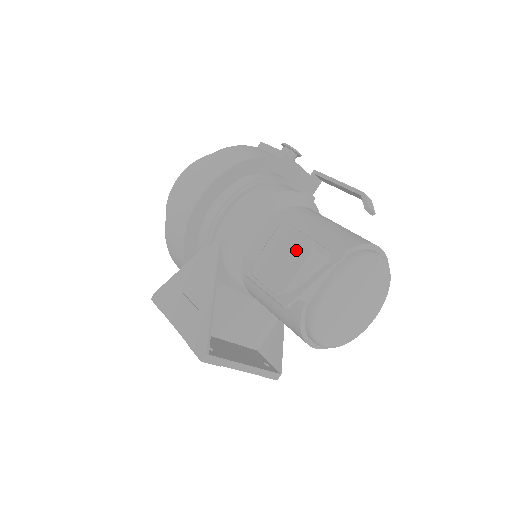
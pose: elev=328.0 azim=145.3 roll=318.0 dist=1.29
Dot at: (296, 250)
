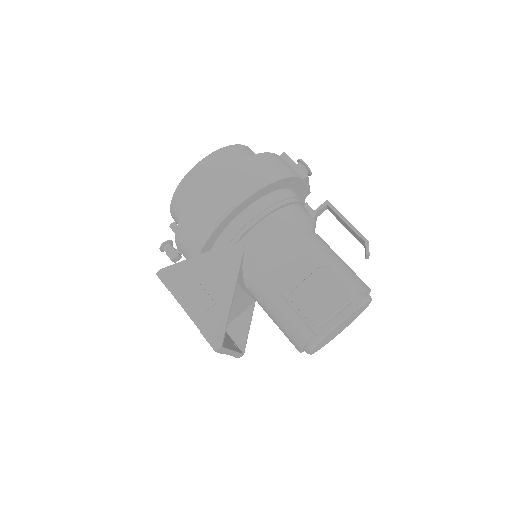
Dot at: (337, 294)
